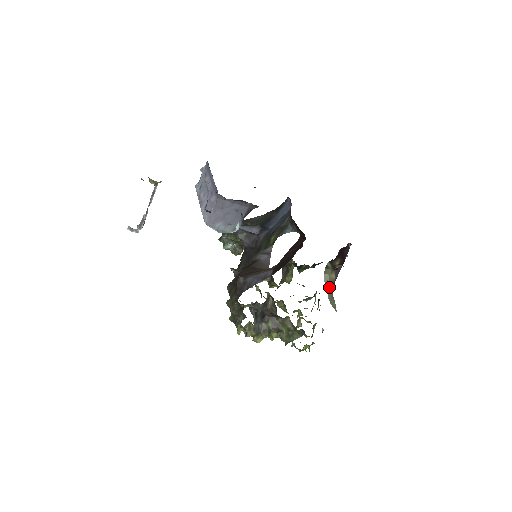
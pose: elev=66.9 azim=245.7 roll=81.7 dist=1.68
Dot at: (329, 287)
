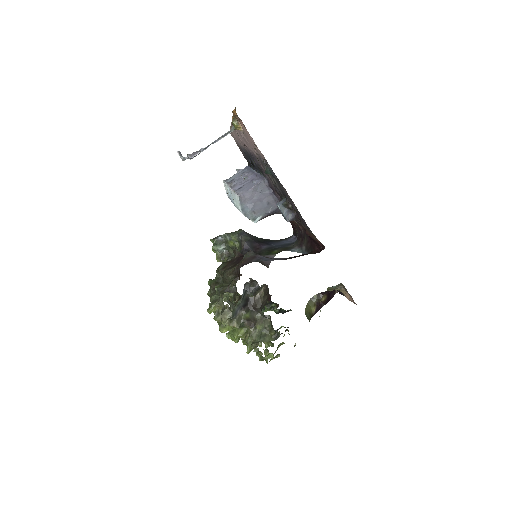
Dot at: occluded
